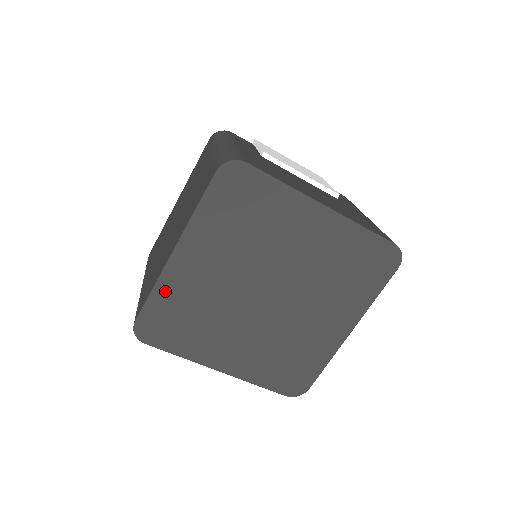
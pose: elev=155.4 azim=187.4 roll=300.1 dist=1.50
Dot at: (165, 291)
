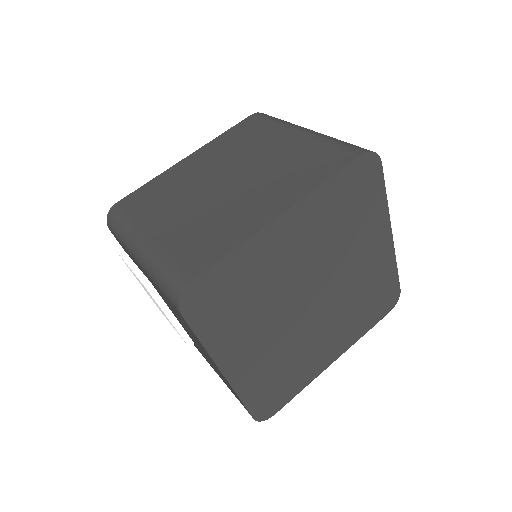
Dot at: (245, 256)
